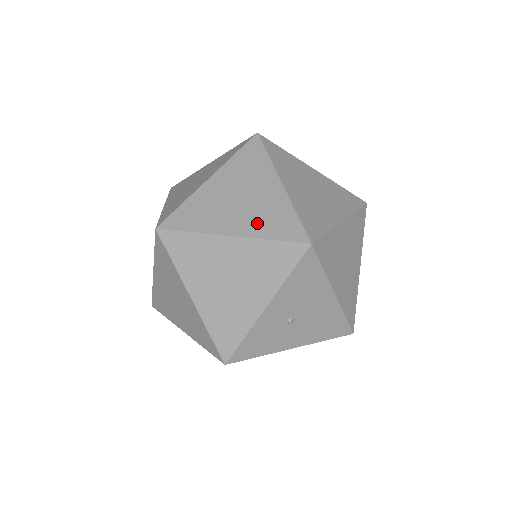
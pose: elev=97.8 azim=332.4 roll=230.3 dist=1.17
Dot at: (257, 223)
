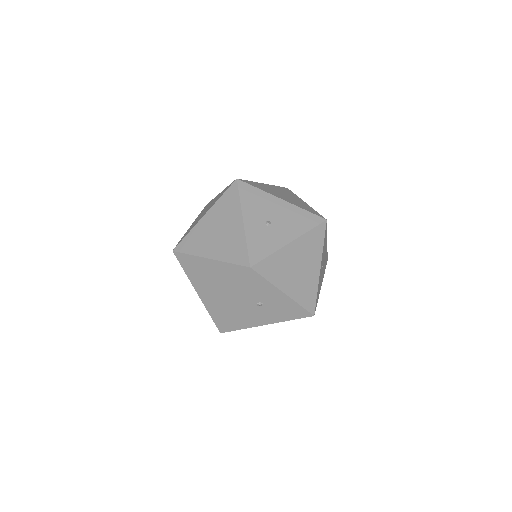
Dot at: occluded
